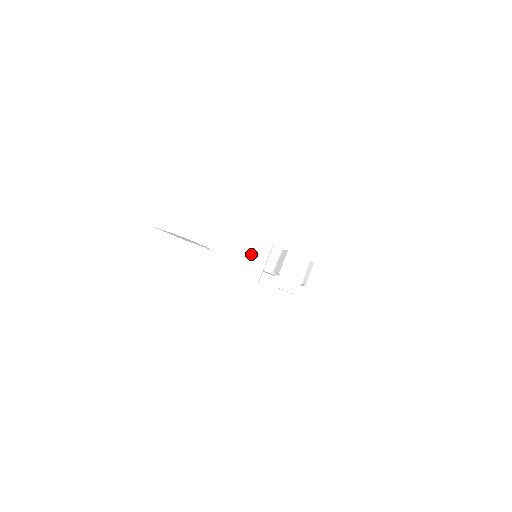
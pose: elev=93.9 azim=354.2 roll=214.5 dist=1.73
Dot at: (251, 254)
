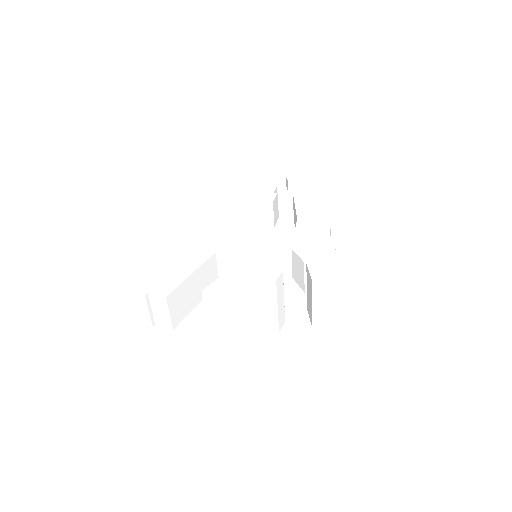
Dot at: (263, 310)
